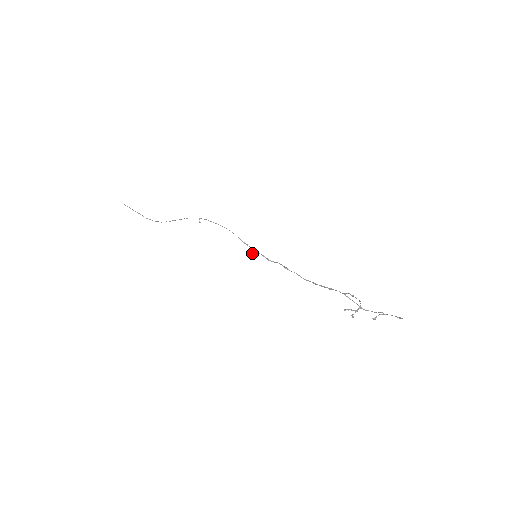
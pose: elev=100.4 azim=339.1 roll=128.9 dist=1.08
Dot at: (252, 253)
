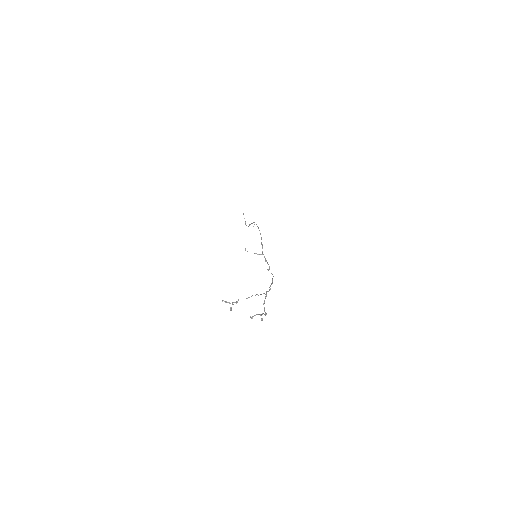
Dot at: (256, 253)
